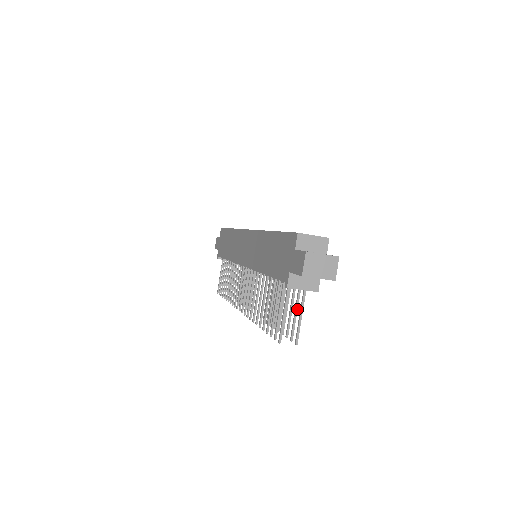
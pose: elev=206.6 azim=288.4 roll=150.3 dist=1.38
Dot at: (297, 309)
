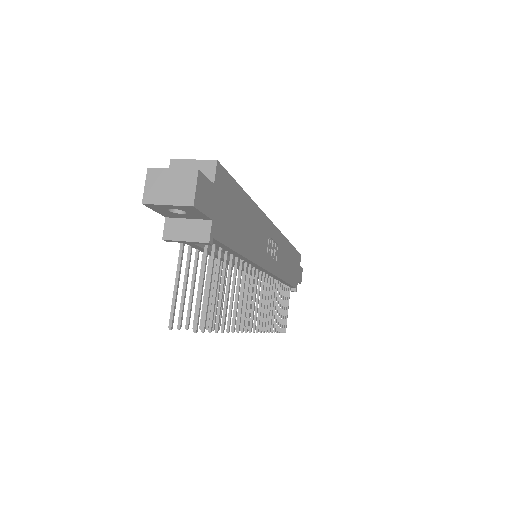
Dot at: (209, 283)
